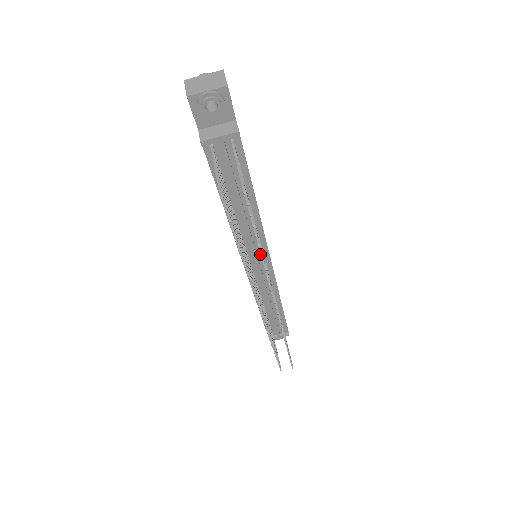
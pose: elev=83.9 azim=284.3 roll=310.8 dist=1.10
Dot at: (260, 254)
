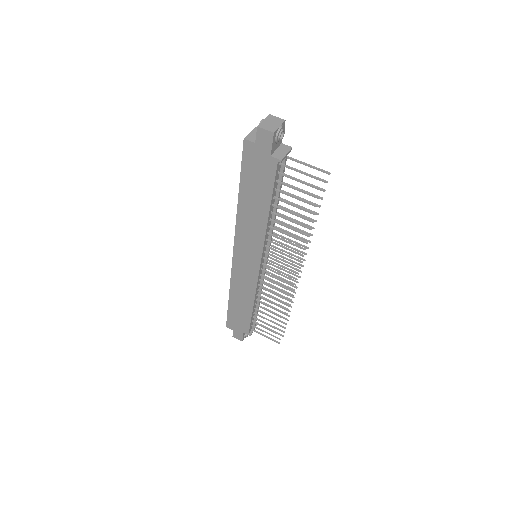
Dot at: occluded
